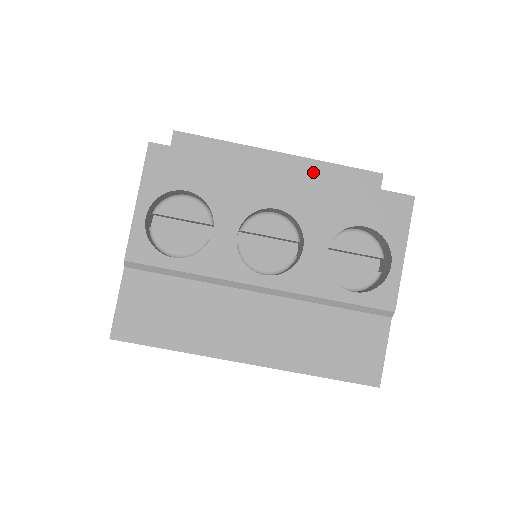
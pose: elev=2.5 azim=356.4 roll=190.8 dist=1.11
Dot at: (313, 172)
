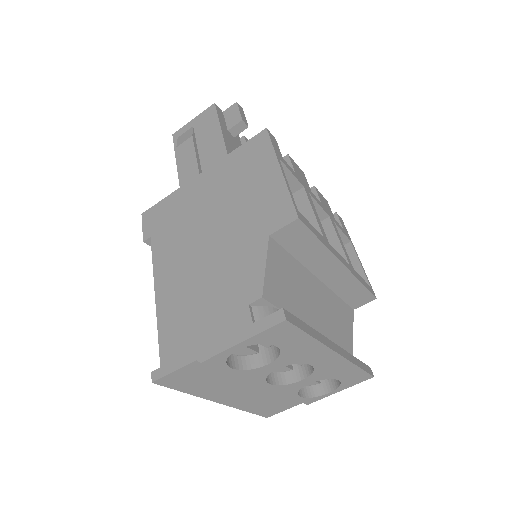
Dot at: (346, 282)
